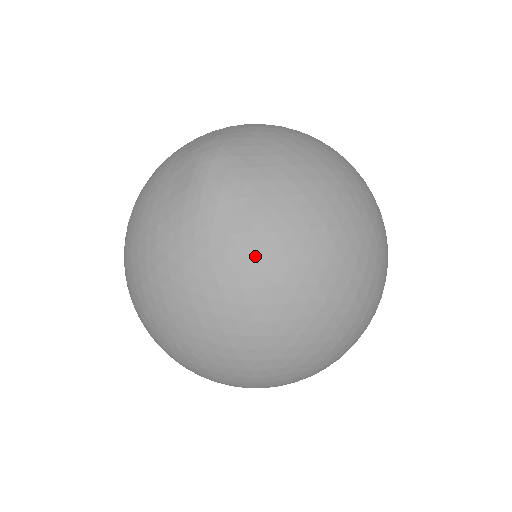
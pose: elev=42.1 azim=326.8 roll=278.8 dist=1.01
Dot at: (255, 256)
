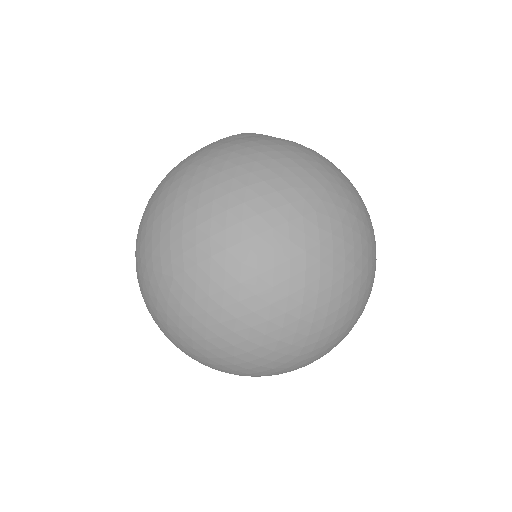
Dot at: (214, 151)
